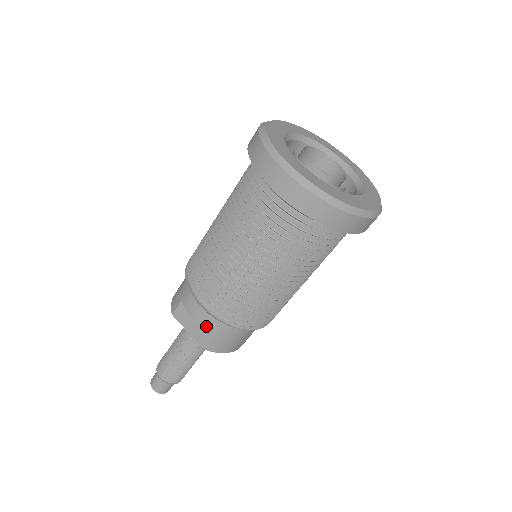
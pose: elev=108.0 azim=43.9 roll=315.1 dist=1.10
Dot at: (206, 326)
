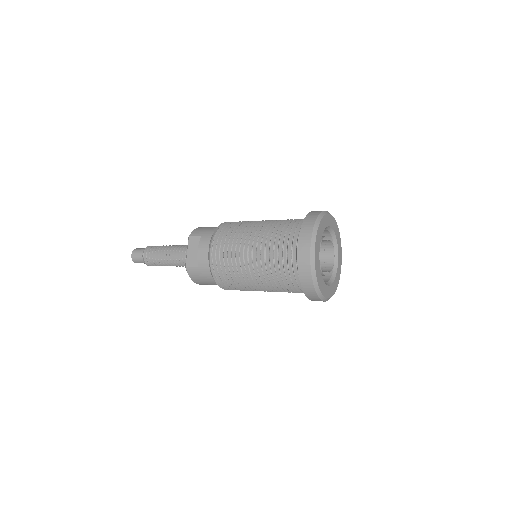
Dot at: (200, 260)
